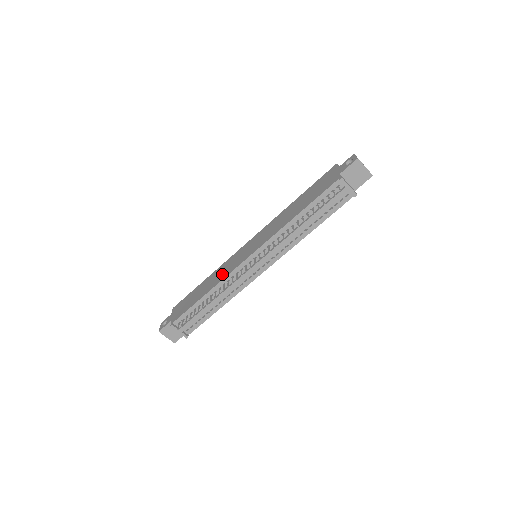
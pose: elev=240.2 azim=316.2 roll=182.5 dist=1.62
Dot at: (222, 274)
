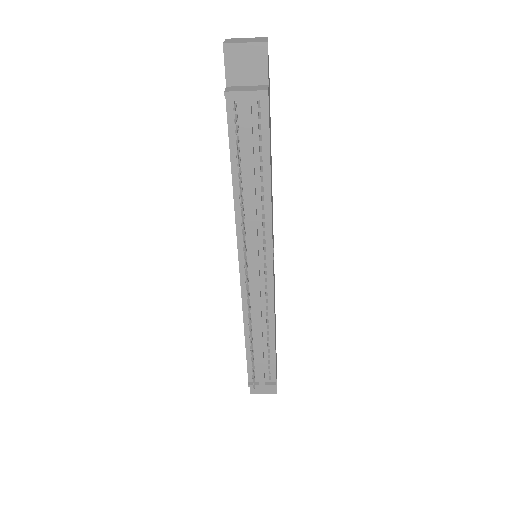
Dot at: occluded
